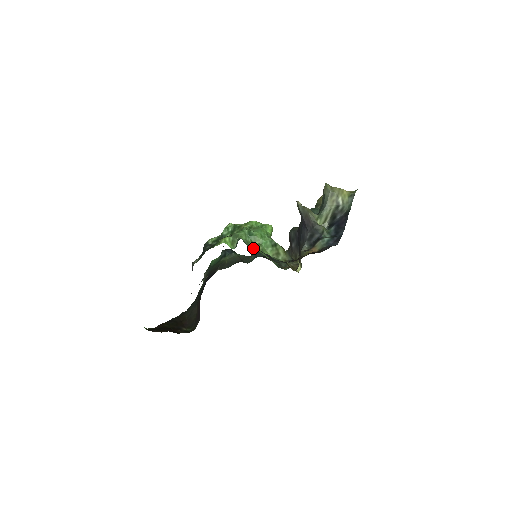
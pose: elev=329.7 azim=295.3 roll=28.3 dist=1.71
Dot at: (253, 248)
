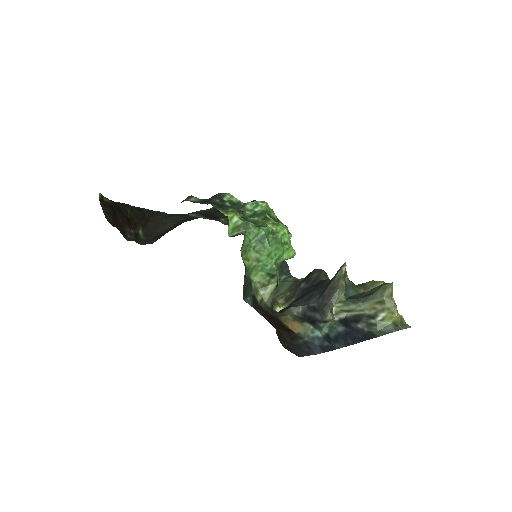
Dot at: (246, 257)
